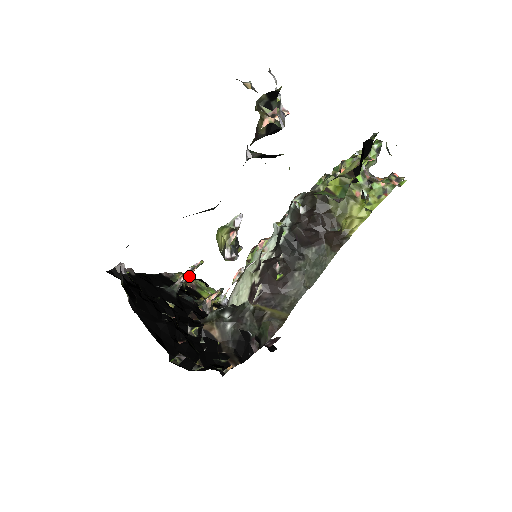
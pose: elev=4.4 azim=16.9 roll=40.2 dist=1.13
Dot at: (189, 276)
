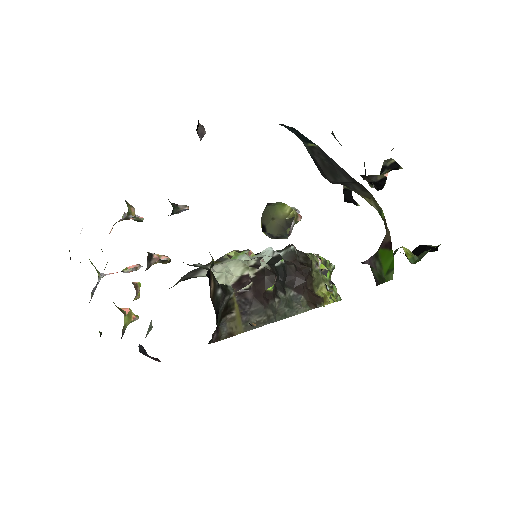
Dot at: (123, 218)
